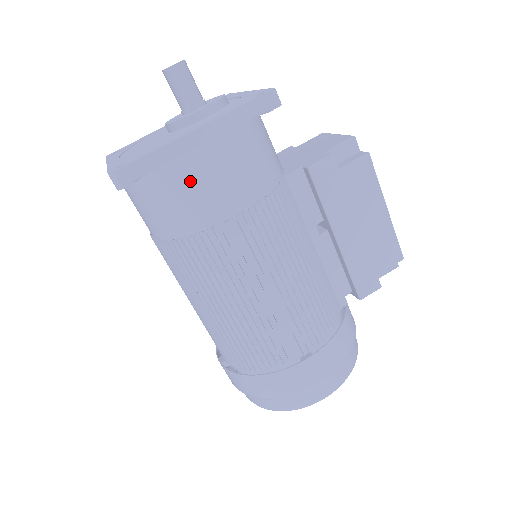
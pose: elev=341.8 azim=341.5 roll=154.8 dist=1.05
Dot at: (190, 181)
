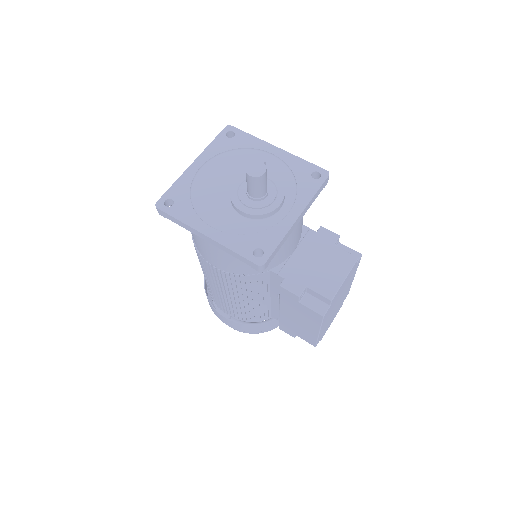
Dot at: (198, 239)
